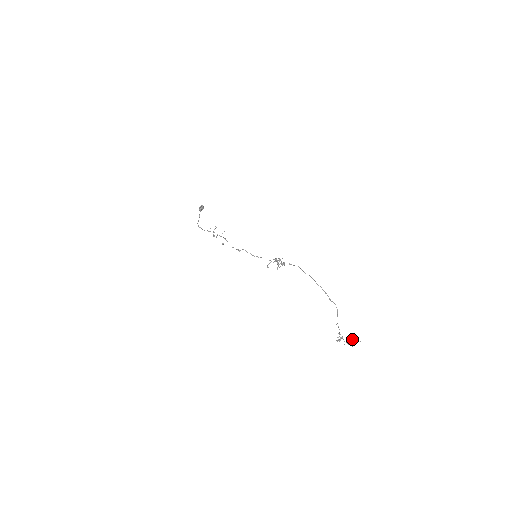
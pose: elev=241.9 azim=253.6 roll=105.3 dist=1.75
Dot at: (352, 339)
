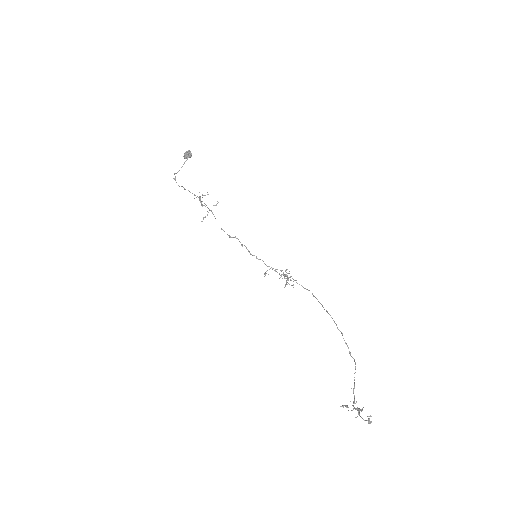
Dot at: occluded
